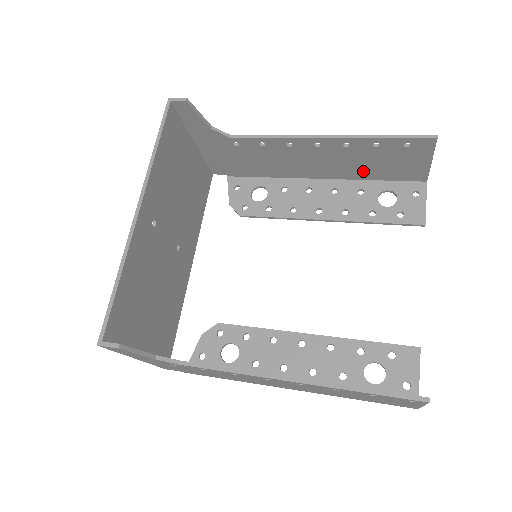
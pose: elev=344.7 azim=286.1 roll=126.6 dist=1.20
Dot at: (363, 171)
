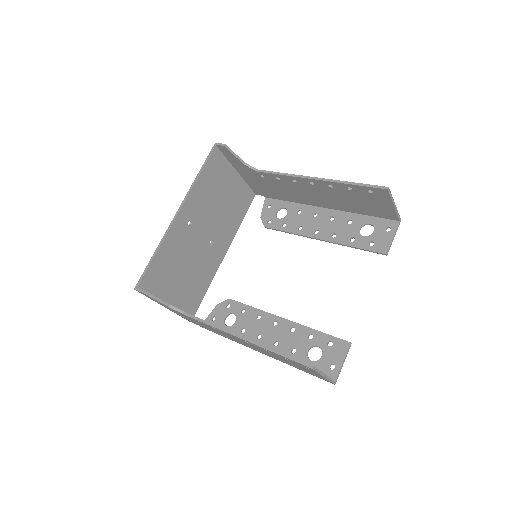
Dot at: (351, 206)
